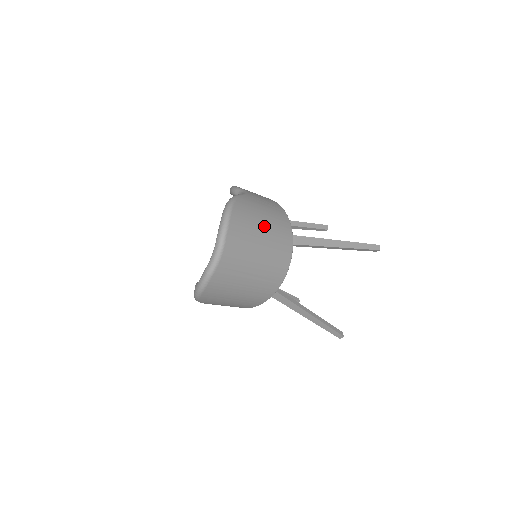
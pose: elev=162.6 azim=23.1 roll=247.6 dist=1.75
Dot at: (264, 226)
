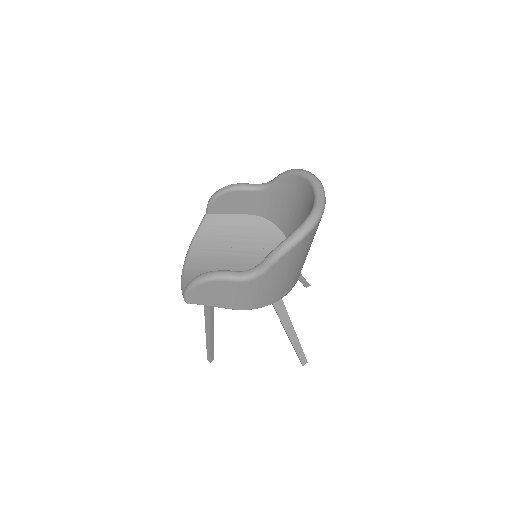
Dot at: occluded
